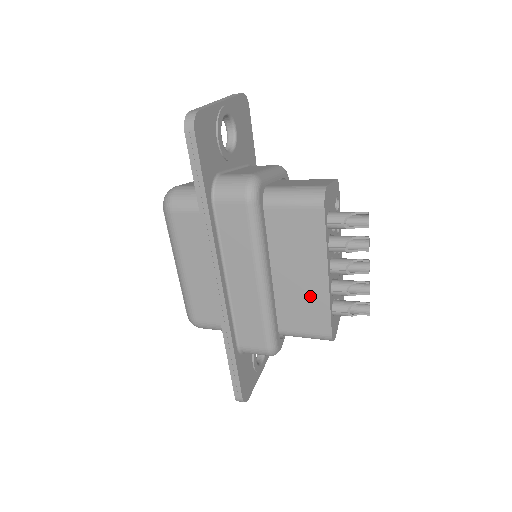
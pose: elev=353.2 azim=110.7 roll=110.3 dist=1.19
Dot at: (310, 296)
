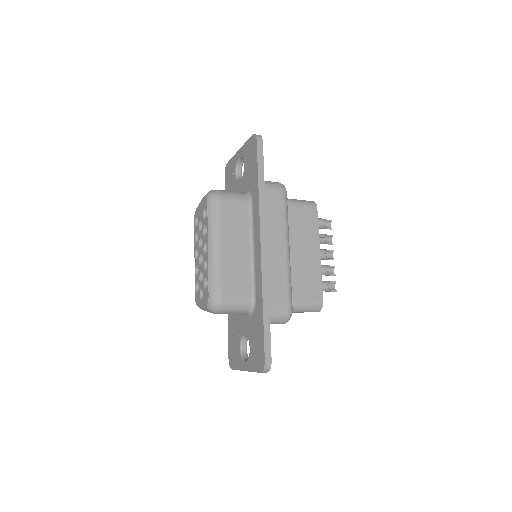
Dot at: (309, 269)
